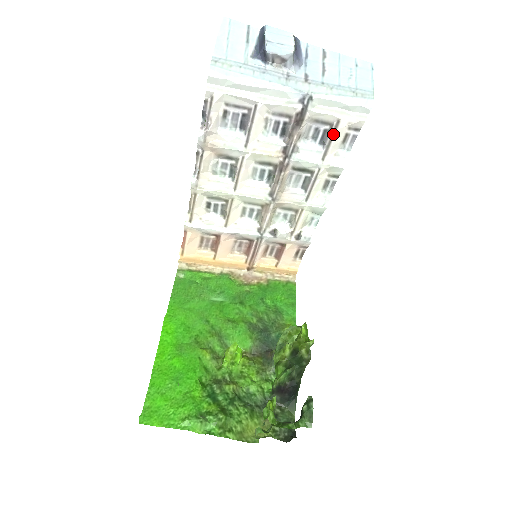
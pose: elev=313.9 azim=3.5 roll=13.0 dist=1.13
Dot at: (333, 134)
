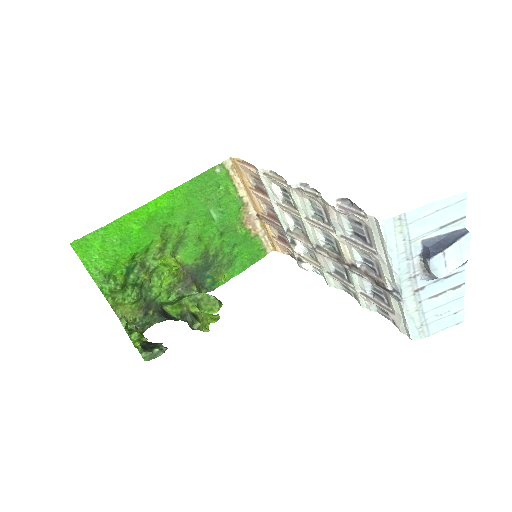
Dot at: (382, 306)
